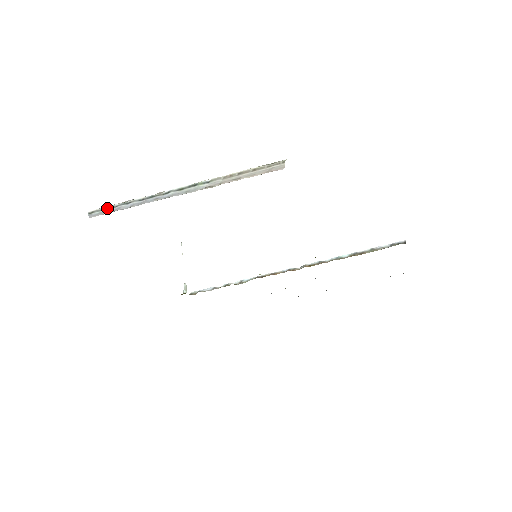
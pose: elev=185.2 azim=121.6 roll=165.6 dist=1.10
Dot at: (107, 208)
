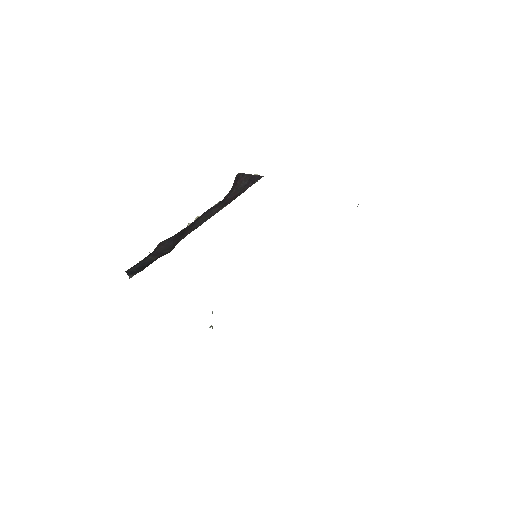
Dot at: occluded
